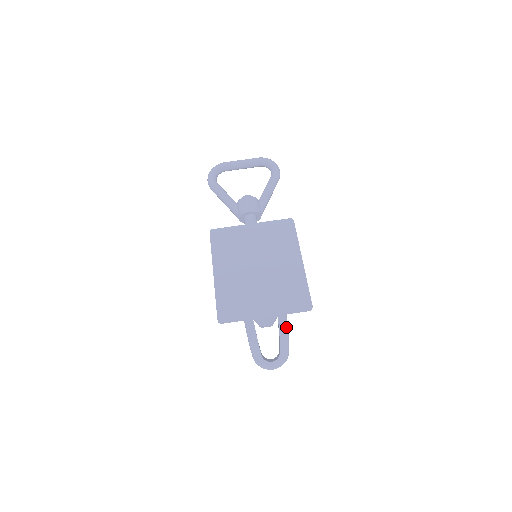
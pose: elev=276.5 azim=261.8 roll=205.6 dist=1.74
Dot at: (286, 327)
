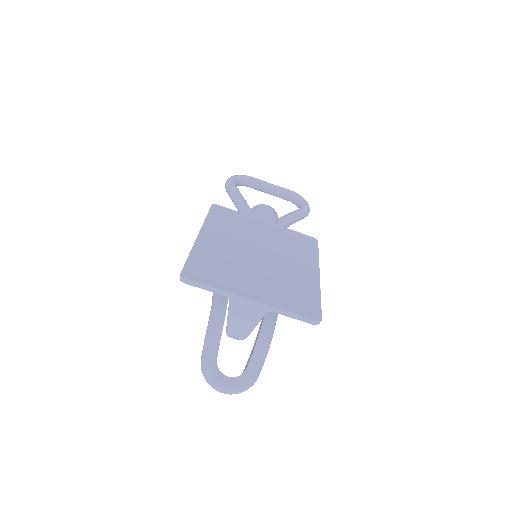
Dot at: (270, 336)
